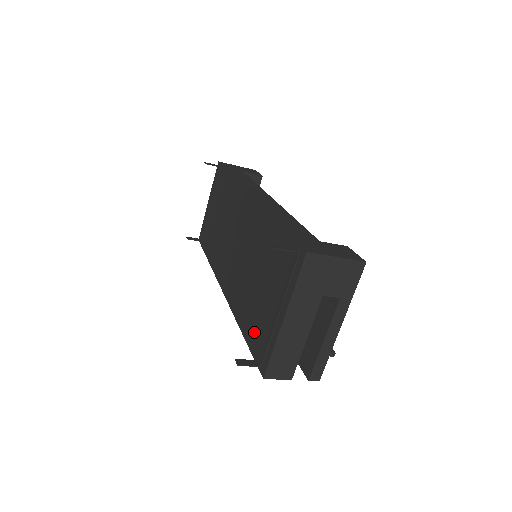
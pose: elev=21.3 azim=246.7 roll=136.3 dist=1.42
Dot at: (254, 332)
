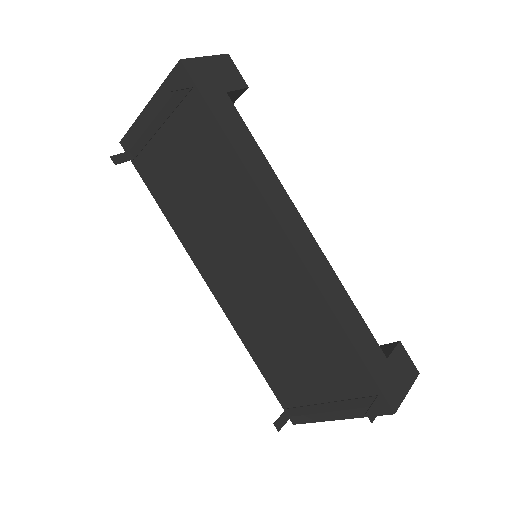
Dot at: (282, 384)
